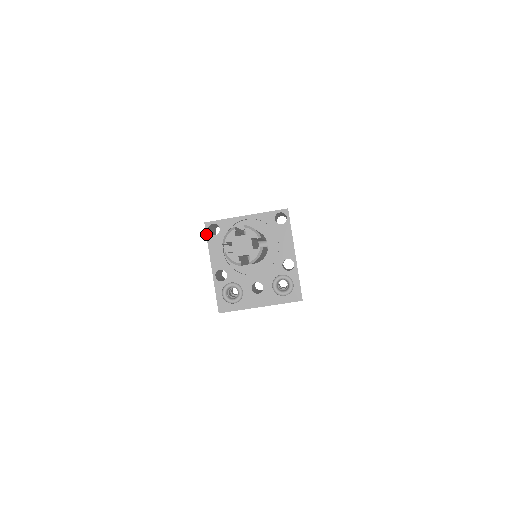
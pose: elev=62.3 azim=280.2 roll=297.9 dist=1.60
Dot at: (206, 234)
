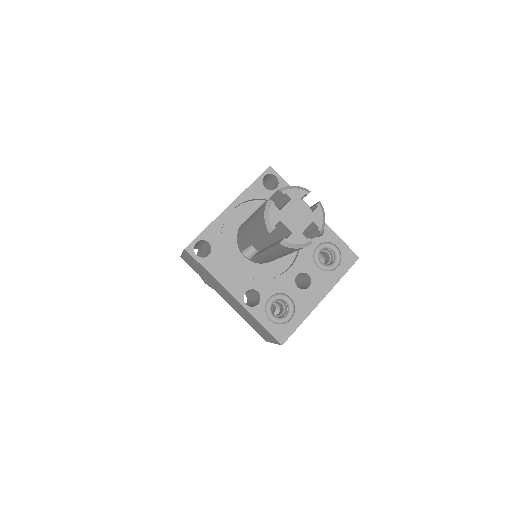
Dot at: (197, 261)
